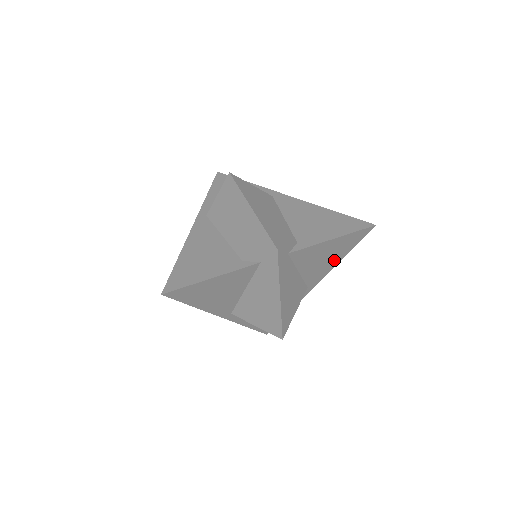
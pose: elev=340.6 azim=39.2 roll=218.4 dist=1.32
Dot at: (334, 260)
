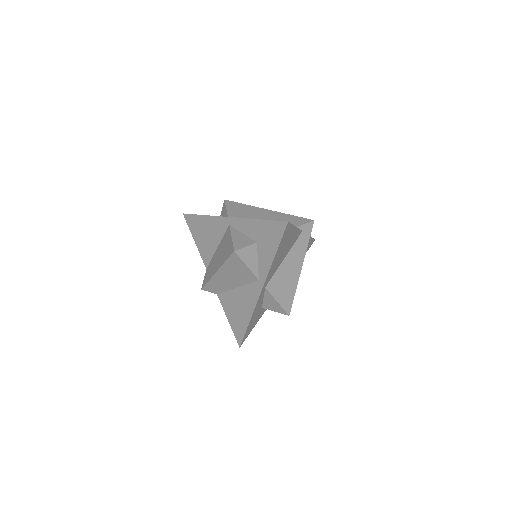
Dot at: occluded
